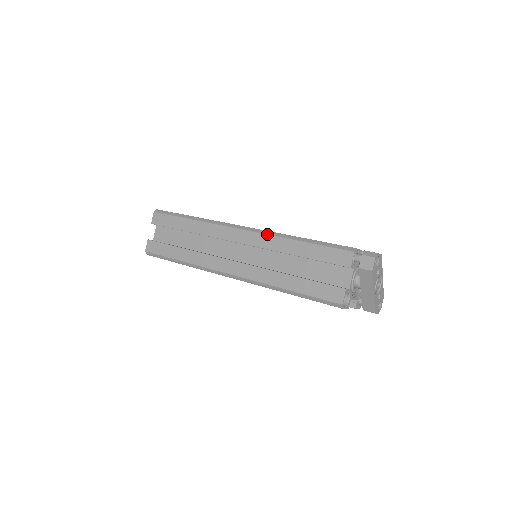
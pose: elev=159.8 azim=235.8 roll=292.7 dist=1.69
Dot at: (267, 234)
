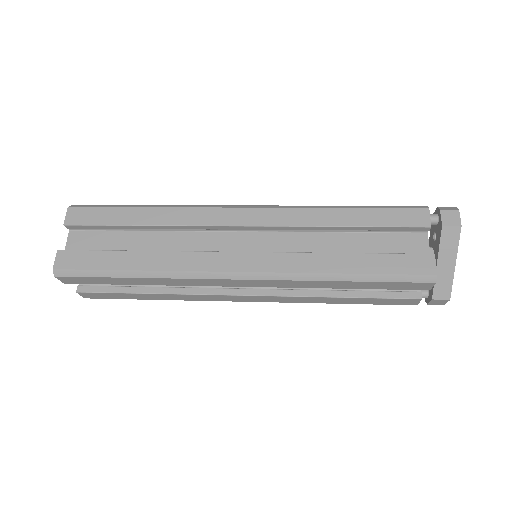
Dot at: (291, 207)
